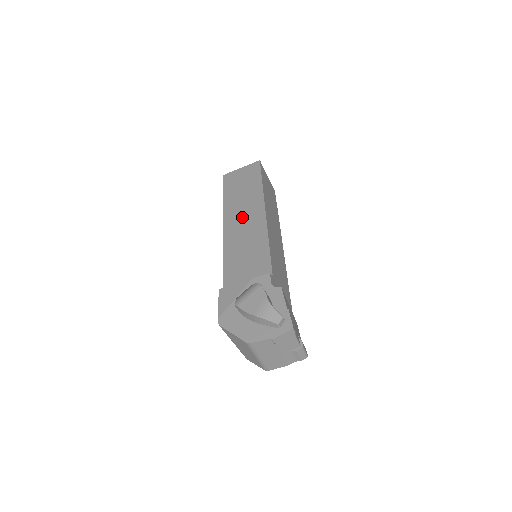
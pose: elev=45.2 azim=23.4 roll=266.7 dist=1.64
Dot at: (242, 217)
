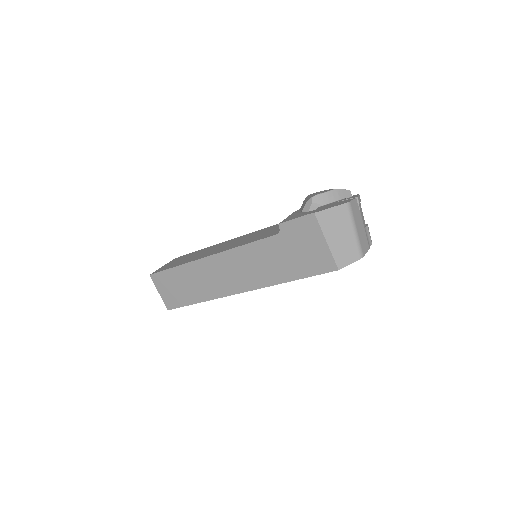
Dot at: (217, 248)
